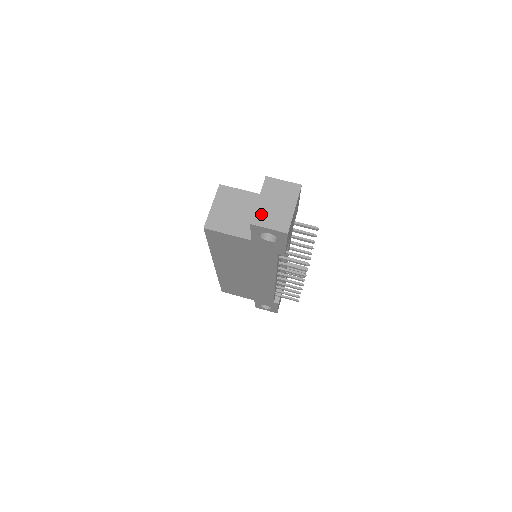
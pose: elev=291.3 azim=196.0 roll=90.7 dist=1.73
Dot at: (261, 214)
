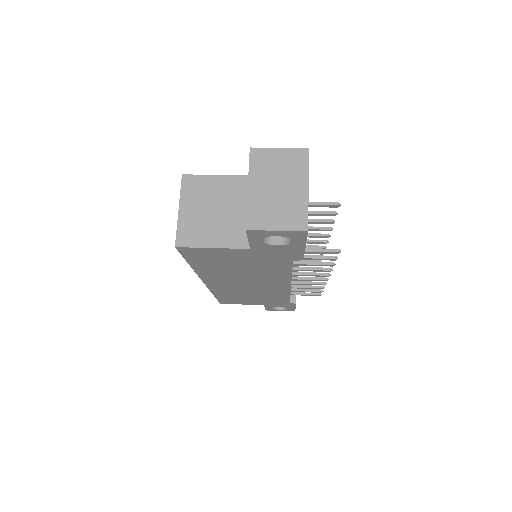
Dot at: (258, 210)
